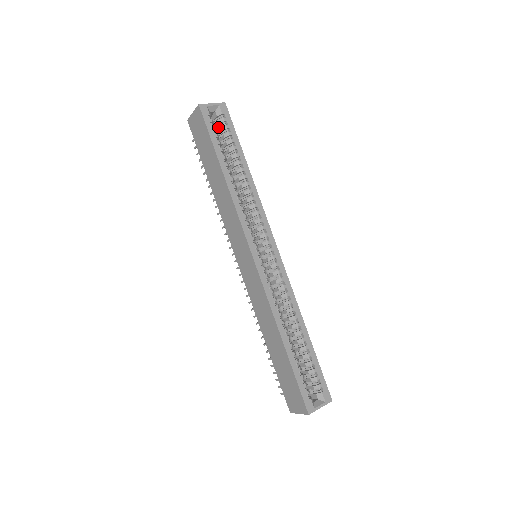
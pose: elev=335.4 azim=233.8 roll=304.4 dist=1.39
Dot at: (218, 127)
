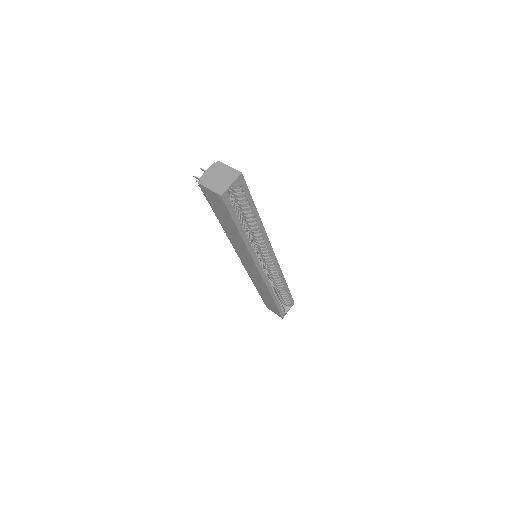
Dot at: (233, 192)
